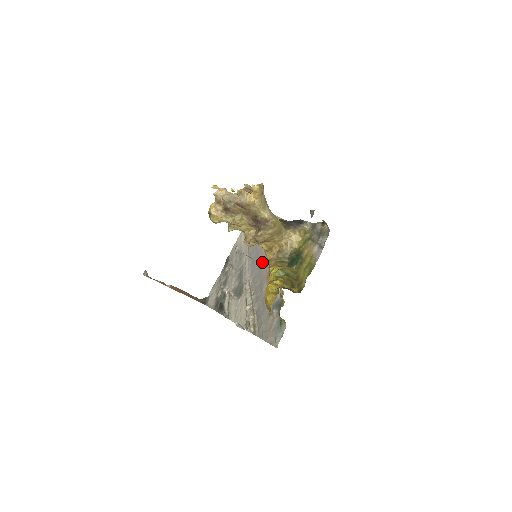
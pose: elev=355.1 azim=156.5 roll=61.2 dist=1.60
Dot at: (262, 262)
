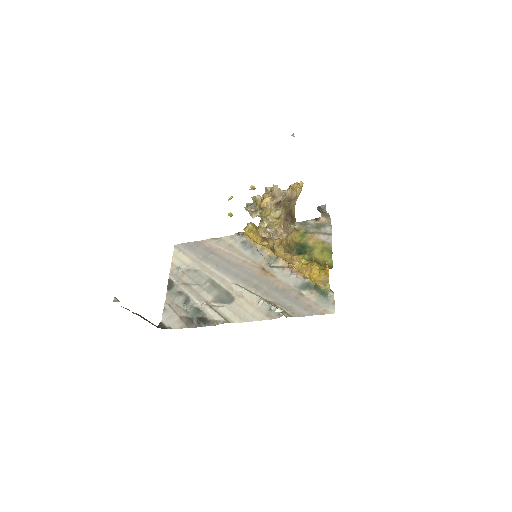
Dot at: (244, 266)
